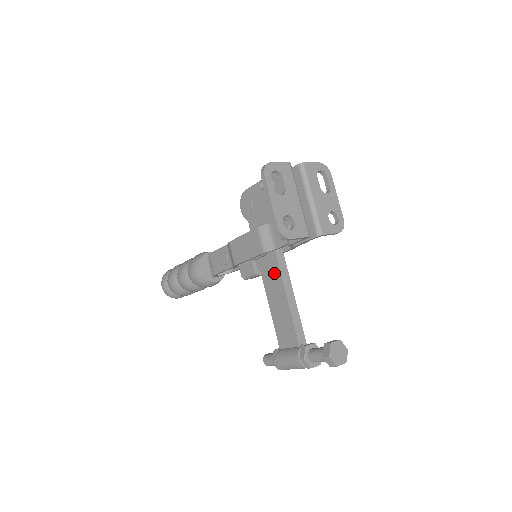
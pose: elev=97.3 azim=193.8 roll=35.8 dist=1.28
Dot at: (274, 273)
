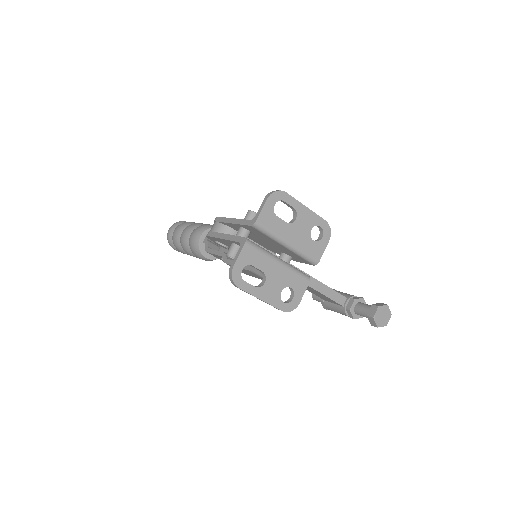
Dot at: occluded
